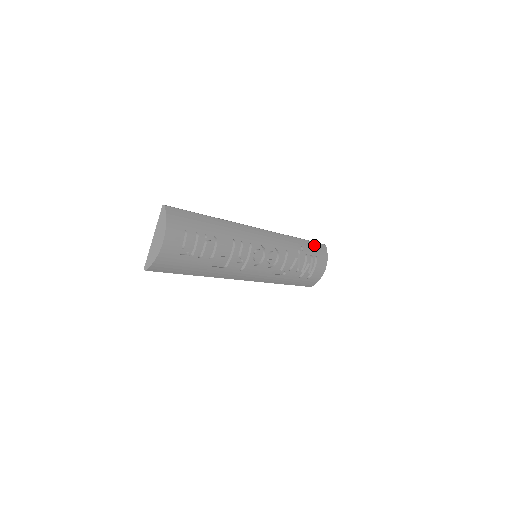
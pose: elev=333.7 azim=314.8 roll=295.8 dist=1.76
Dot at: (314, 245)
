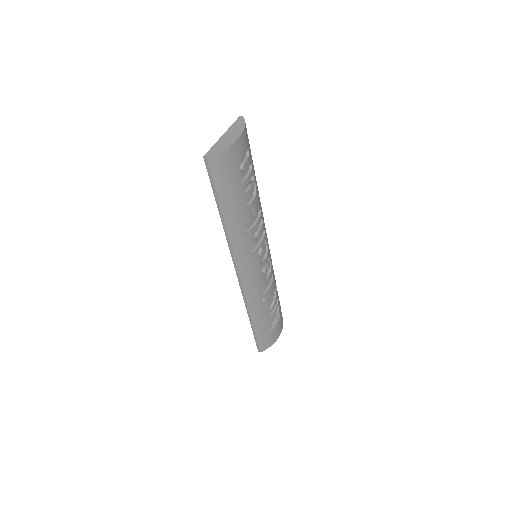
Dot at: occluded
